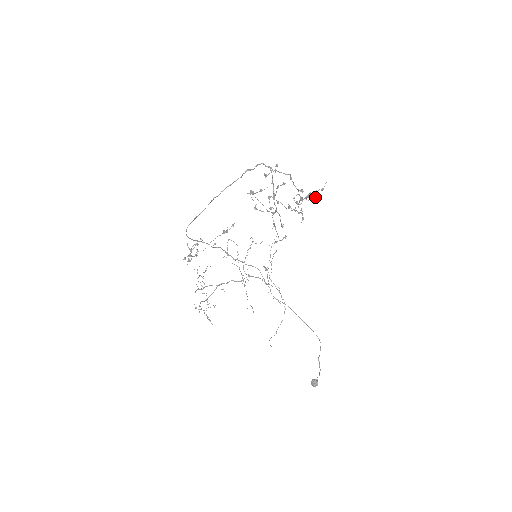
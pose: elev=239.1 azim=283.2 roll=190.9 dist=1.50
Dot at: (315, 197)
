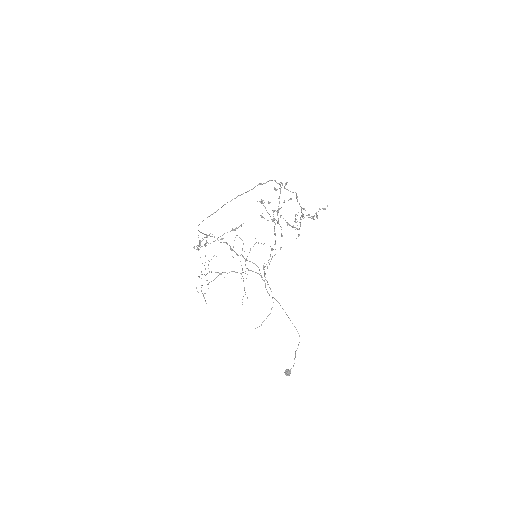
Dot at: (316, 215)
